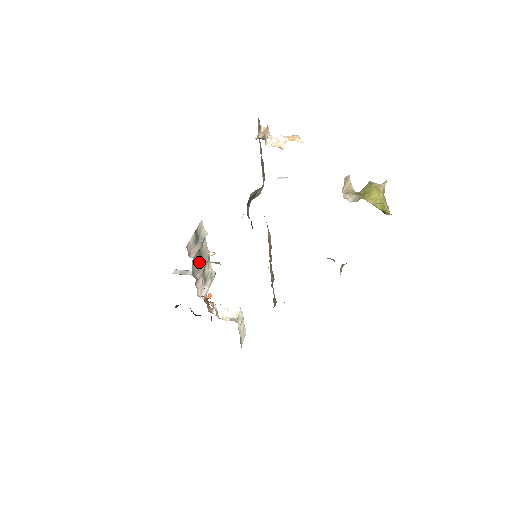
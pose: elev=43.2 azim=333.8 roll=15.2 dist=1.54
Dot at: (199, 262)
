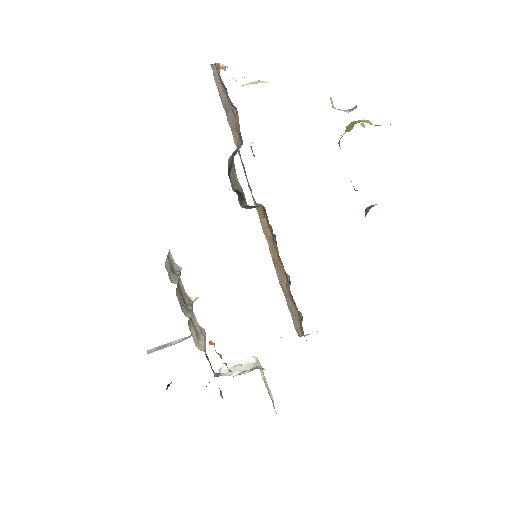
Dot at: (183, 303)
